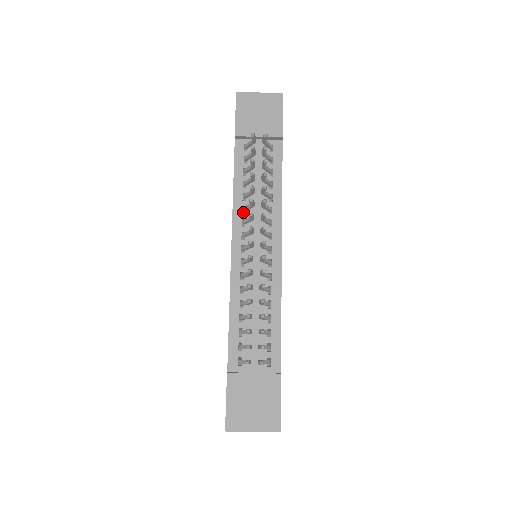
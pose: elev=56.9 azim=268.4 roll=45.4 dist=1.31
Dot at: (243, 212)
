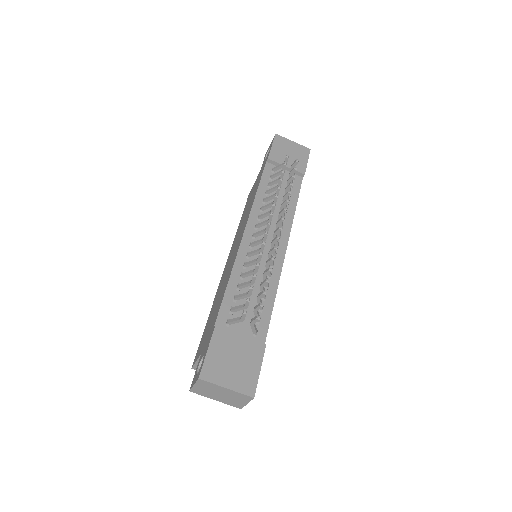
Dot at: (260, 211)
